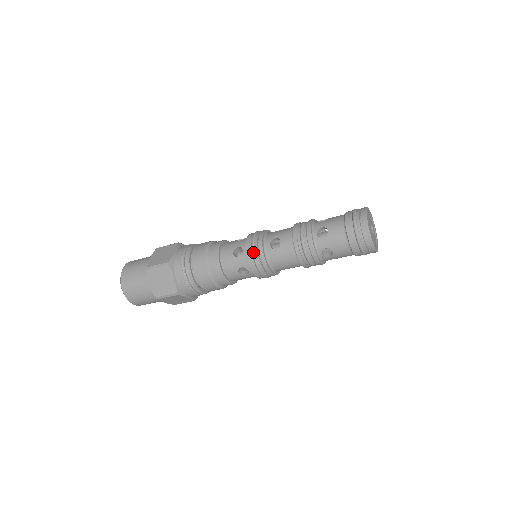
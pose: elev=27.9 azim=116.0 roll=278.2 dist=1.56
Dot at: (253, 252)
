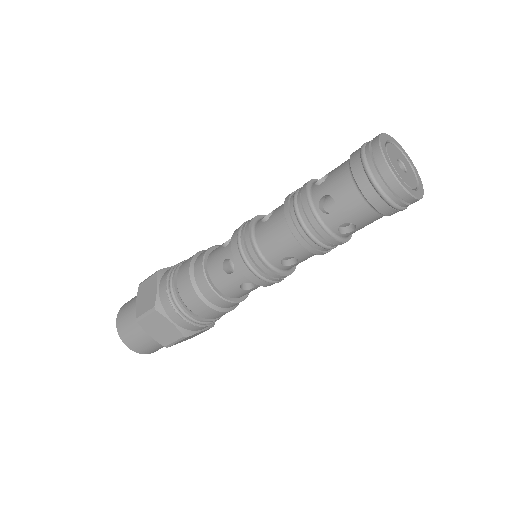
Dot at: (238, 230)
